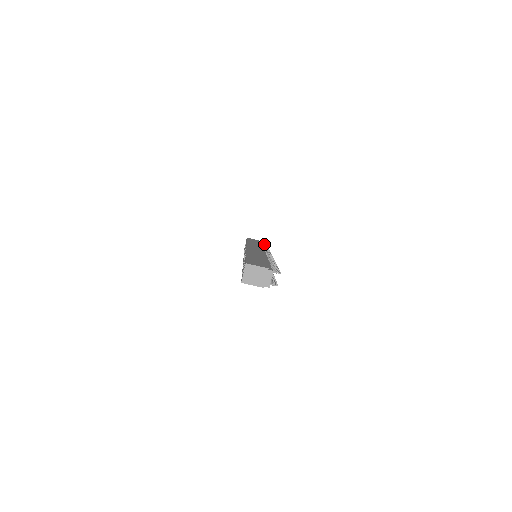
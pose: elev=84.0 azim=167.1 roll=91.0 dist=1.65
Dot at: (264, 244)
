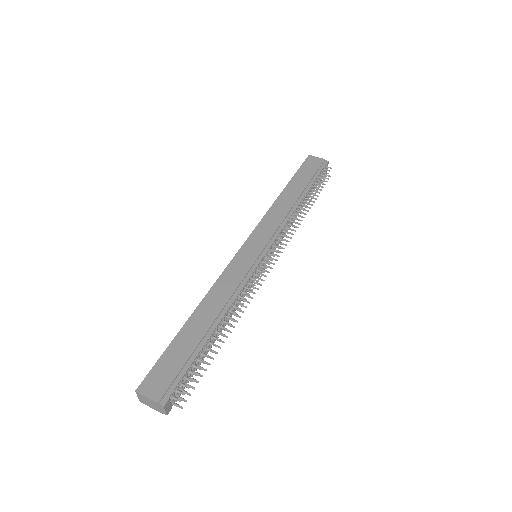
Dot at: (321, 177)
